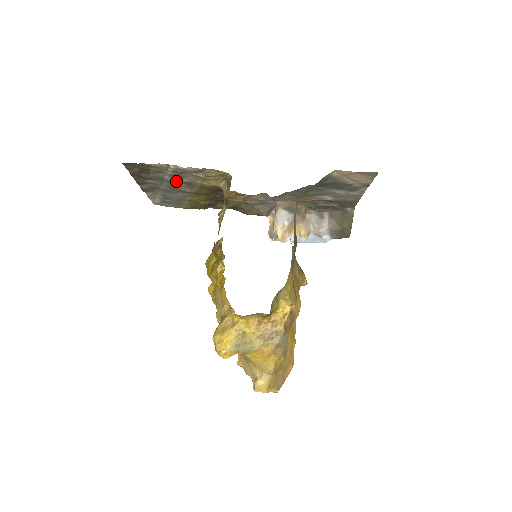
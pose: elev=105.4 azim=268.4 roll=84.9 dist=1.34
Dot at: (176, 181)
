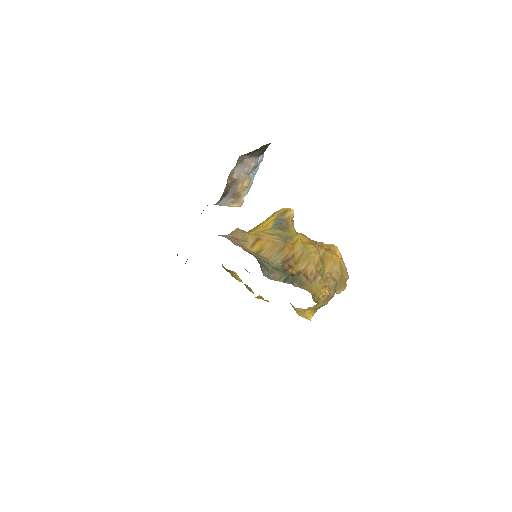
Dot at: occluded
